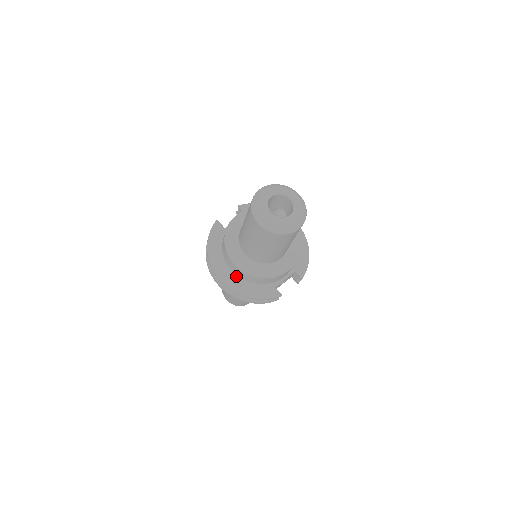
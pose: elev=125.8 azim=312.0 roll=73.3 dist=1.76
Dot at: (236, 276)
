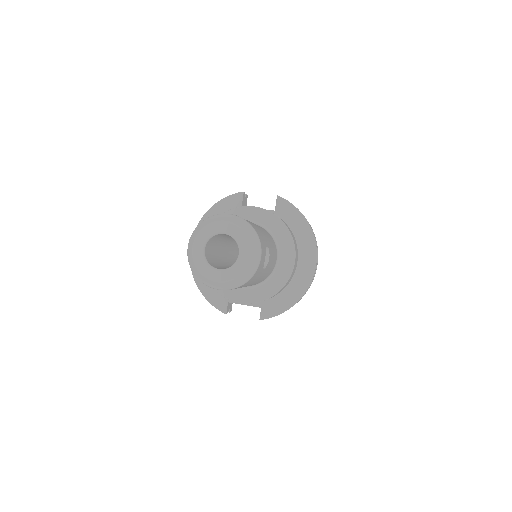
Dot at: occluded
